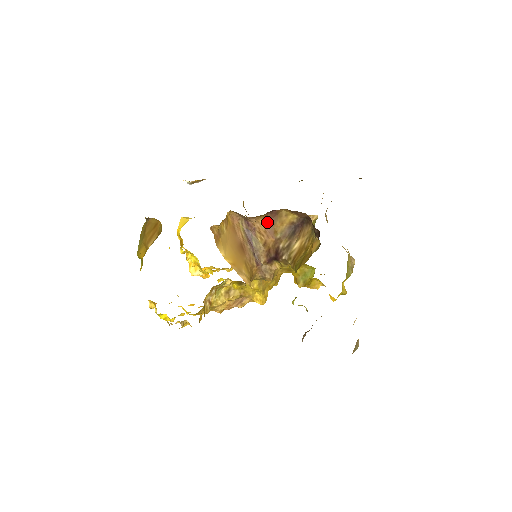
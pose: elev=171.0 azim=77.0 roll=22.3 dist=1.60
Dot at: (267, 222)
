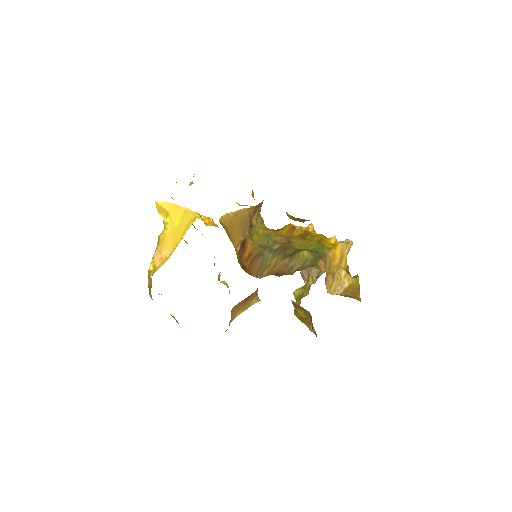
Dot at: occluded
